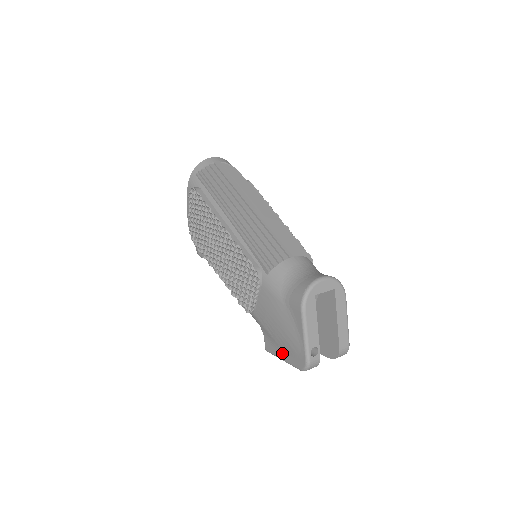
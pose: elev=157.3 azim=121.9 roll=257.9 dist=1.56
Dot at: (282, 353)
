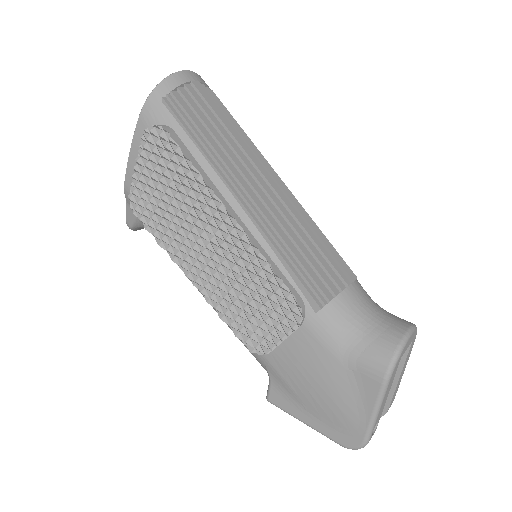
Dot at: (309, 417)
